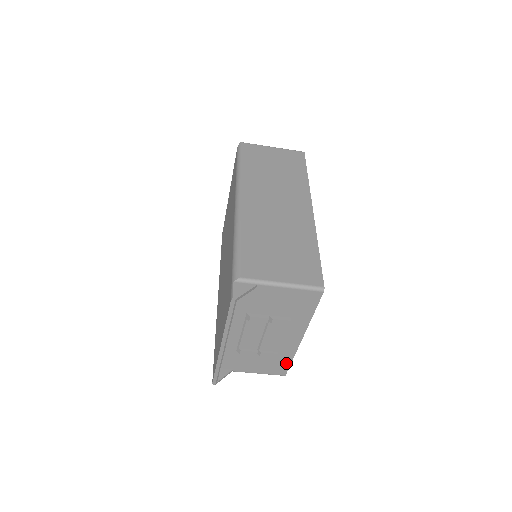
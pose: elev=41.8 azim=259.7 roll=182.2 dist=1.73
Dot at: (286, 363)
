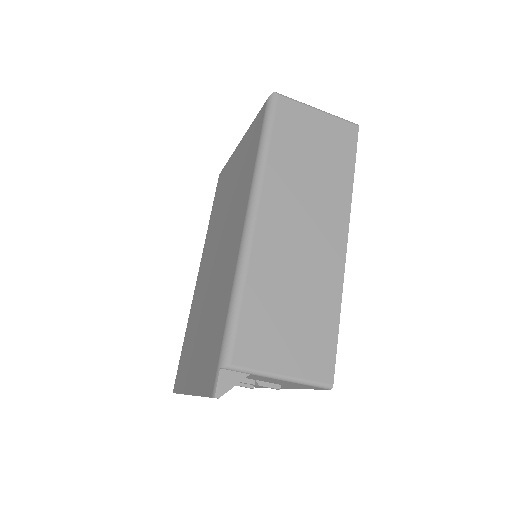
Dot at: occluded
